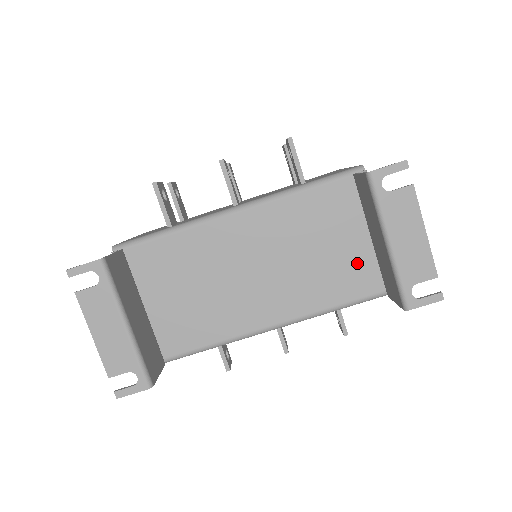
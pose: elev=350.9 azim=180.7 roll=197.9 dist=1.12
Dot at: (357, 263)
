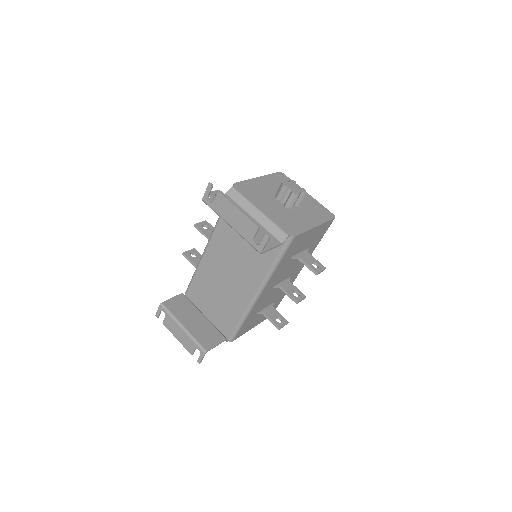
Dot at: occluded
